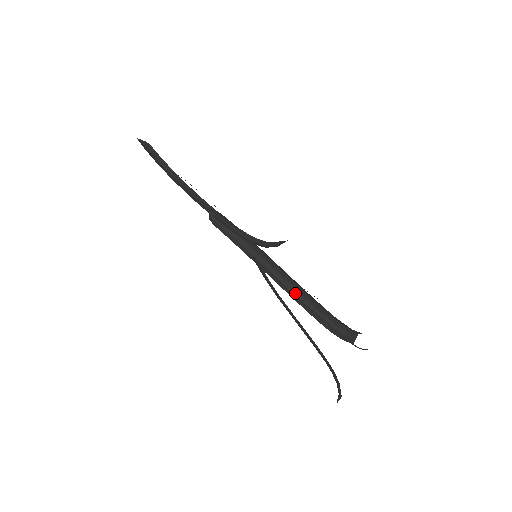
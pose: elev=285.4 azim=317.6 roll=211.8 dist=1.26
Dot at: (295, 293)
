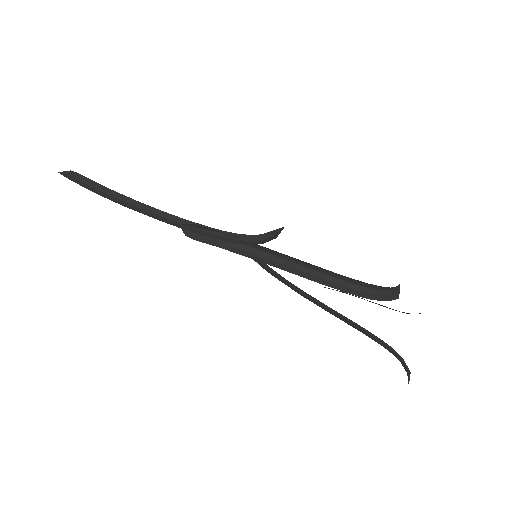
Dot at: (315, 275)
